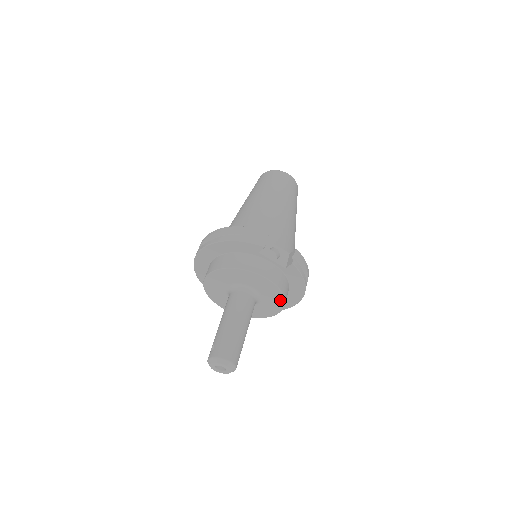
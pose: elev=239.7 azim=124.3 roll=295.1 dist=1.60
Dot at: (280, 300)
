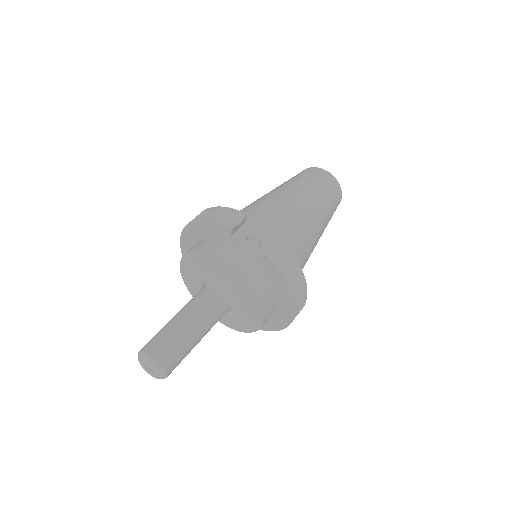
Dot at: (255, 304)
